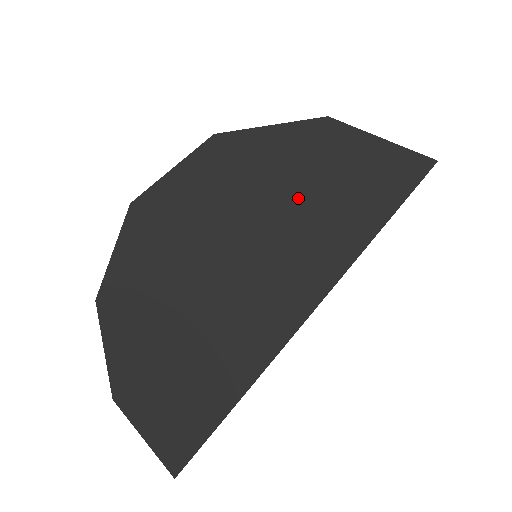
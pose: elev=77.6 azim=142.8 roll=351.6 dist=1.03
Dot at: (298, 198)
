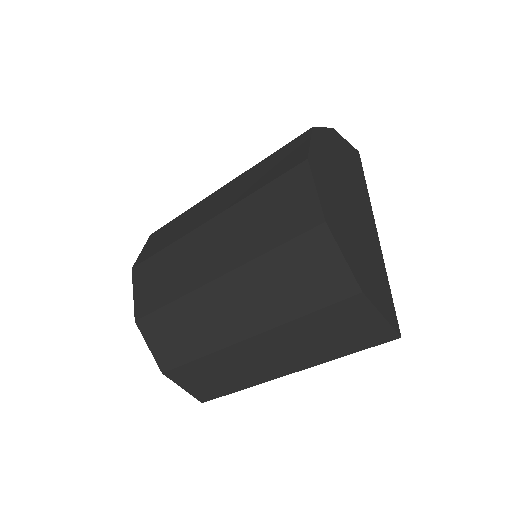
Dot at: (345, 163)
